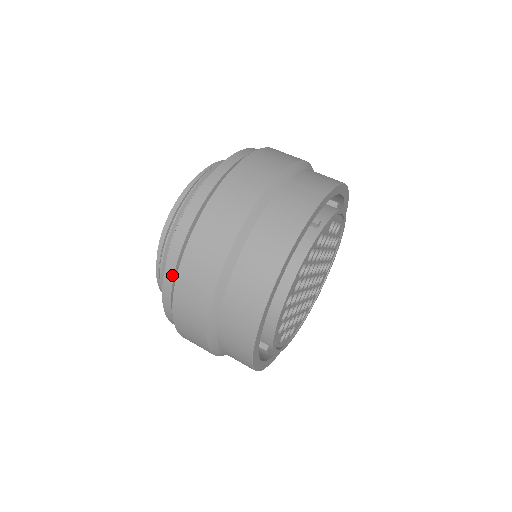
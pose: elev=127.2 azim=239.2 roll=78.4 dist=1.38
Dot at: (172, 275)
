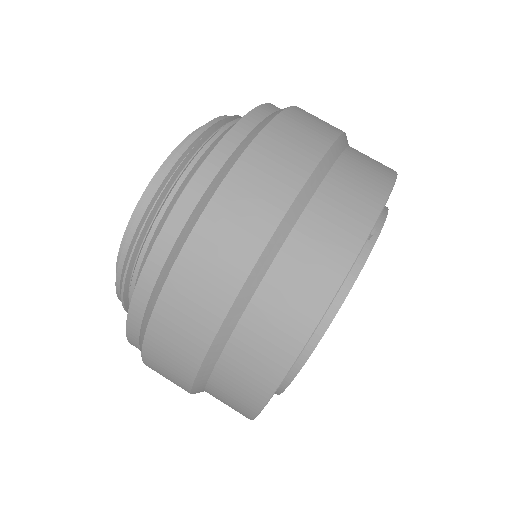
Dot at: (138, 347)
